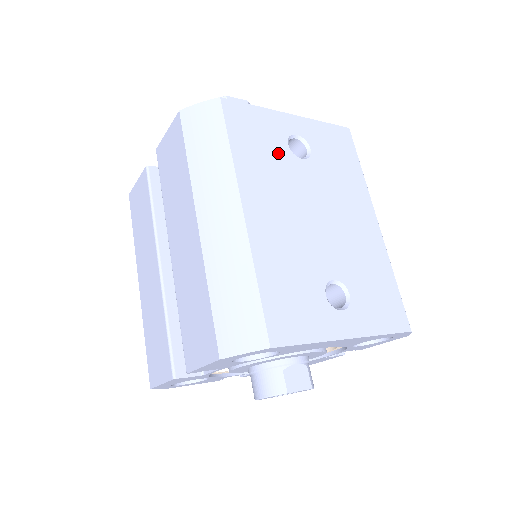
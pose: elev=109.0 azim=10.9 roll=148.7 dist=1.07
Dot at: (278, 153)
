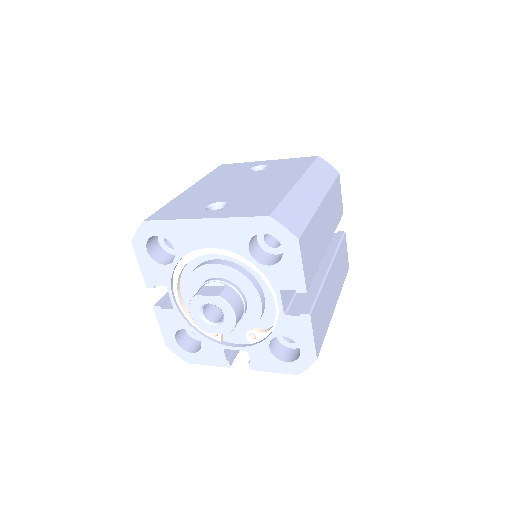
Dot at: (238, 172)
